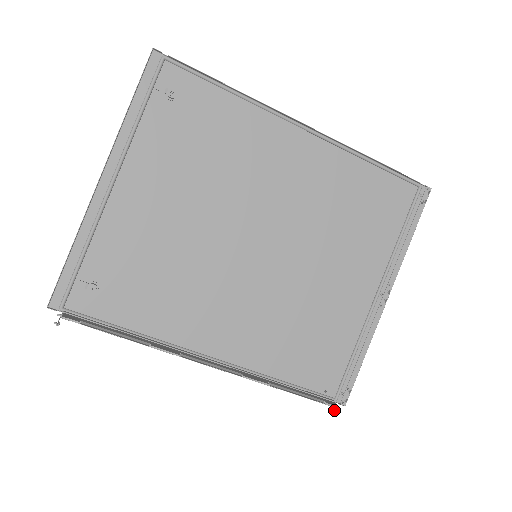
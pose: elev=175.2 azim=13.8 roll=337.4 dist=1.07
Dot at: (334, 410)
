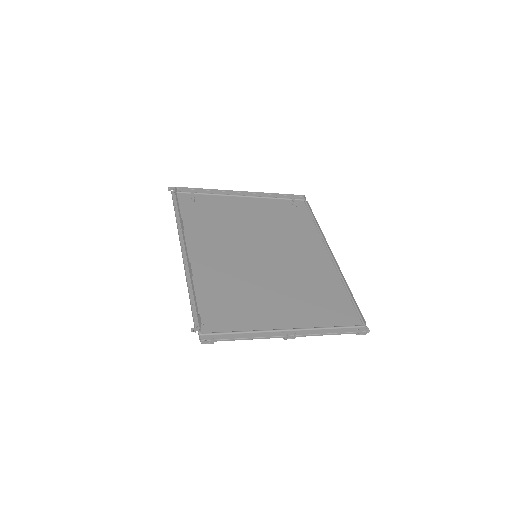
Dot at: (195, 329)
